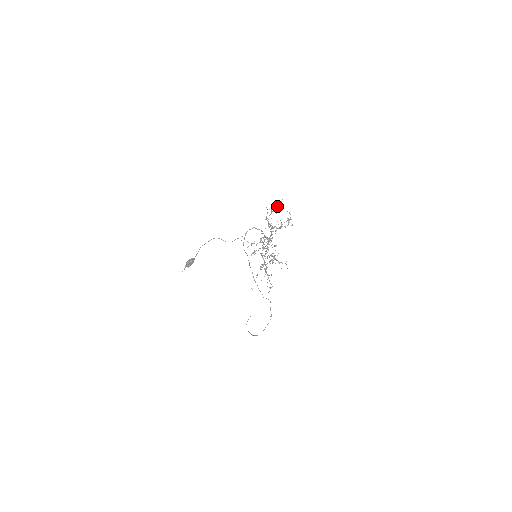
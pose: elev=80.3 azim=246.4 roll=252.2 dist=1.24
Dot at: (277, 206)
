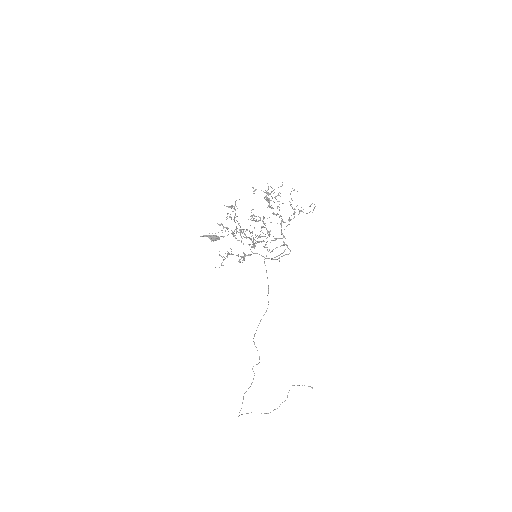
Dot at: (291, 191)
